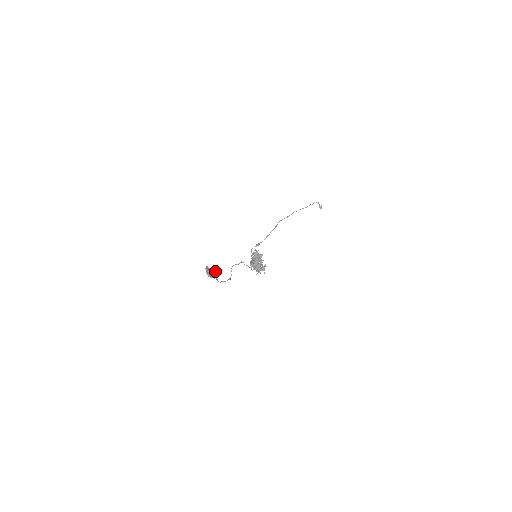
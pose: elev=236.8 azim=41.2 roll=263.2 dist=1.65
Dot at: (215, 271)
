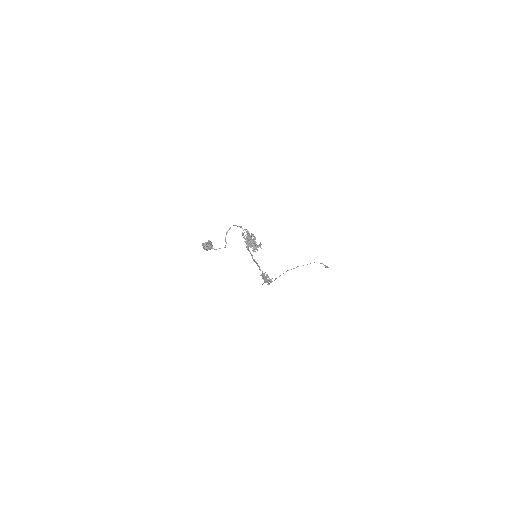
Dot at: (209, 241)
